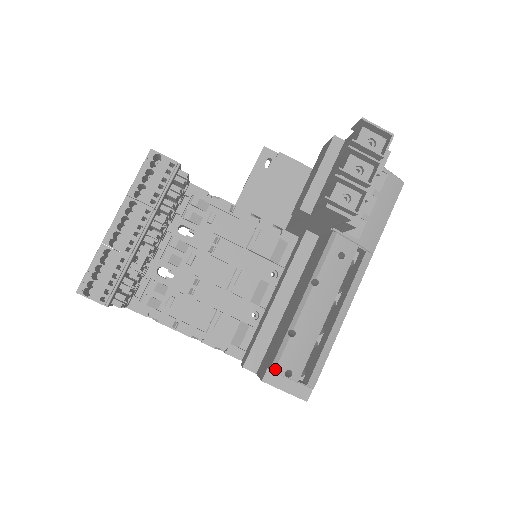
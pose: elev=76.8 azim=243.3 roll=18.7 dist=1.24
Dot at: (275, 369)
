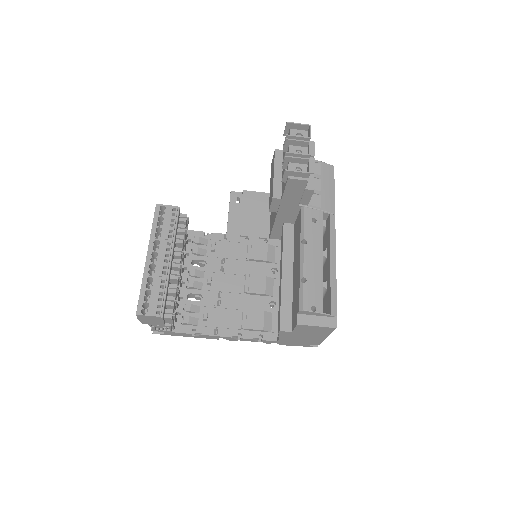
Dot at: (303, 308)
